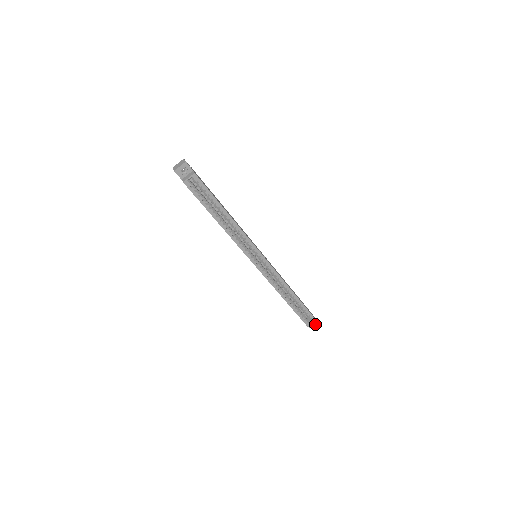
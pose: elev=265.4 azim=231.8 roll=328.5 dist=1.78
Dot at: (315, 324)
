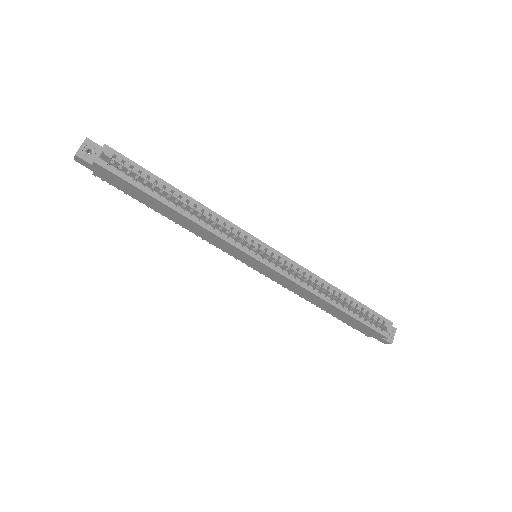
Dot at: (394, 334)
